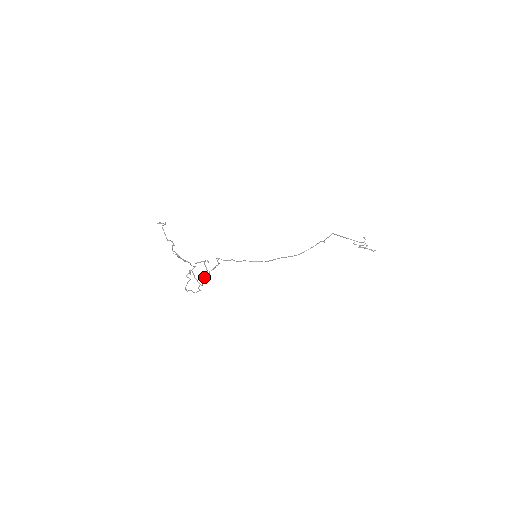
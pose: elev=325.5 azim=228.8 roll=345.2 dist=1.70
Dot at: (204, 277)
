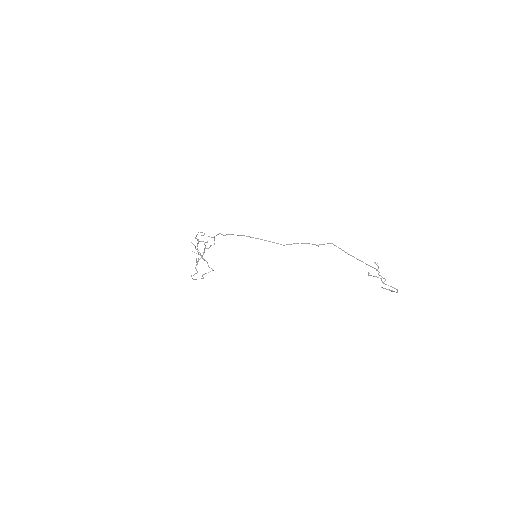
Dot at: (200, 254)
